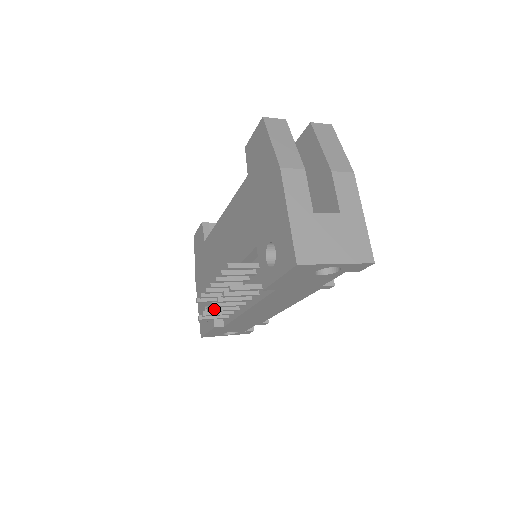
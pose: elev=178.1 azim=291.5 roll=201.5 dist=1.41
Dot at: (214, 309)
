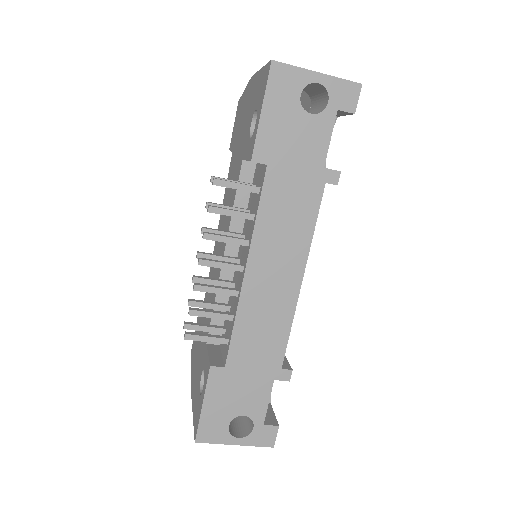
Dot at: (203, 285)
